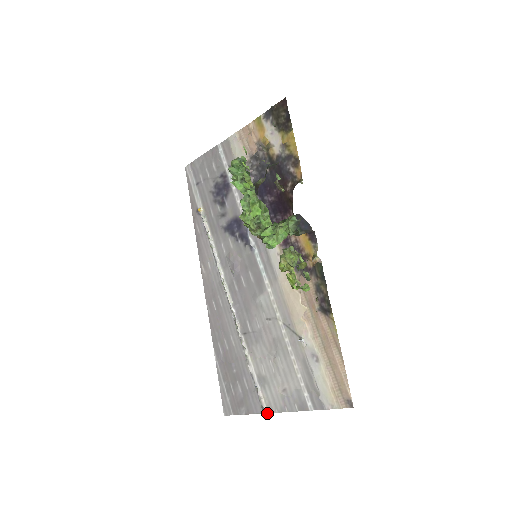
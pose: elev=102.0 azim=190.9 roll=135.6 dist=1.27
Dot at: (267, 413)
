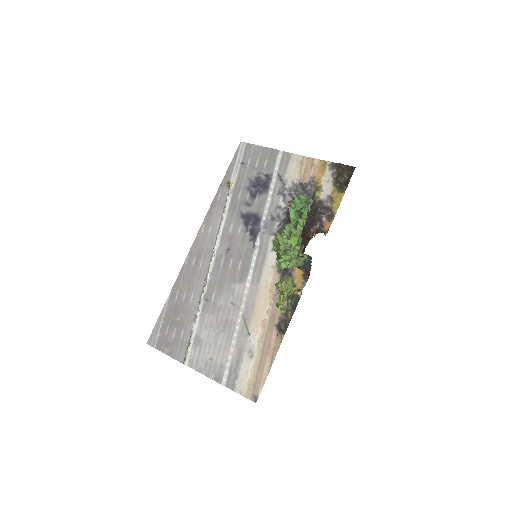
Dot at: (186, 365)
